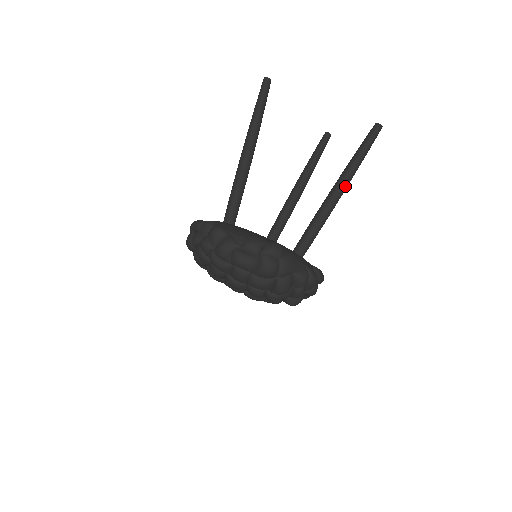
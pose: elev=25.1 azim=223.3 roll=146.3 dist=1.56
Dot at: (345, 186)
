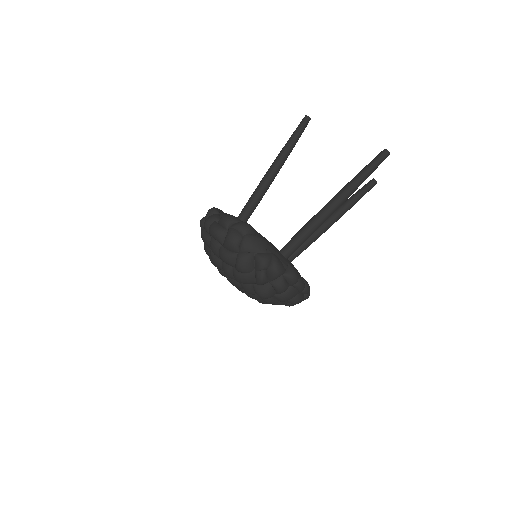
Dot at: (340, 199)
